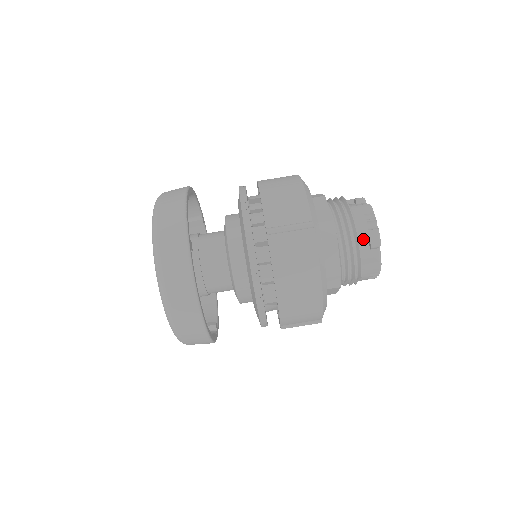
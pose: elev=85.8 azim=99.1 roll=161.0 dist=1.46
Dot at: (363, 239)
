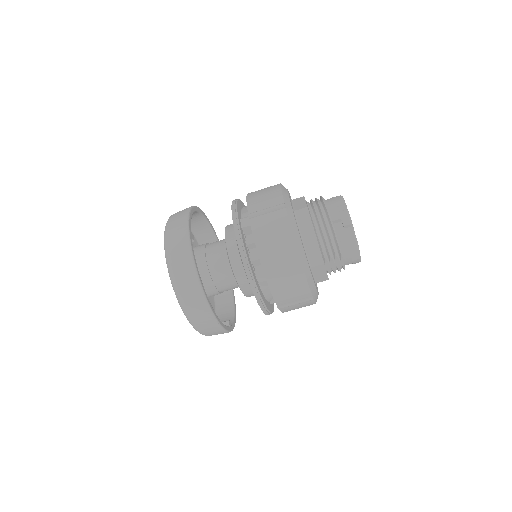
Dot at: (335, 219)
